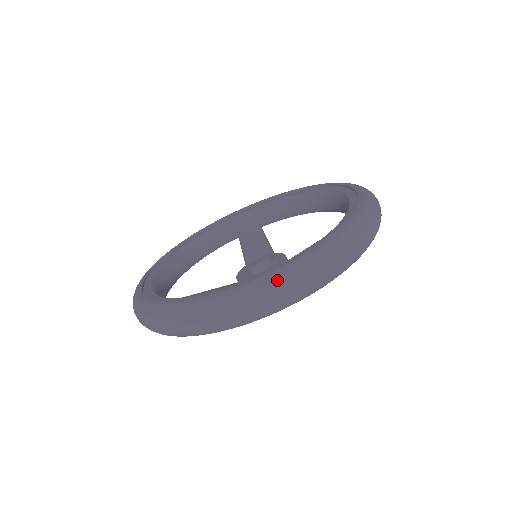
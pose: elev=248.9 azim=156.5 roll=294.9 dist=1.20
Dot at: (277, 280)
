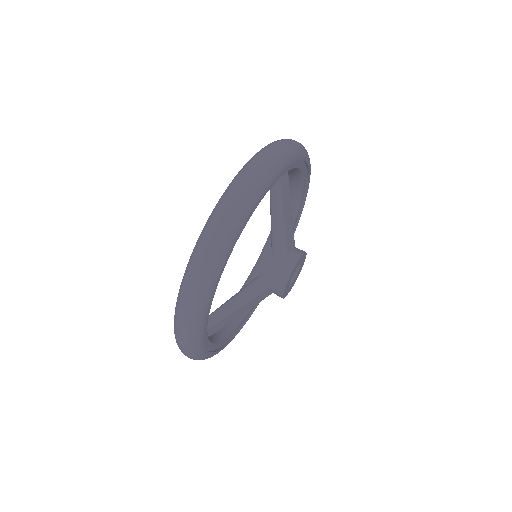
Dot at: (207, 224)
